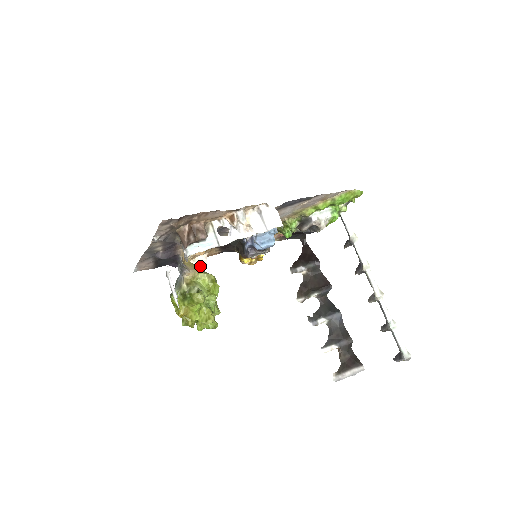
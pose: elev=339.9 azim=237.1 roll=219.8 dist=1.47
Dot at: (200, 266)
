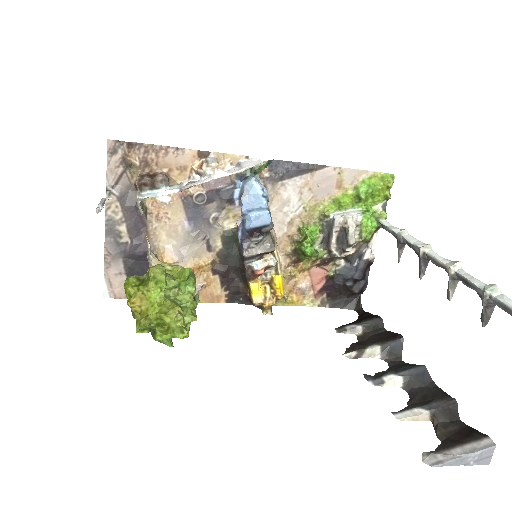
Dot at: occluded
